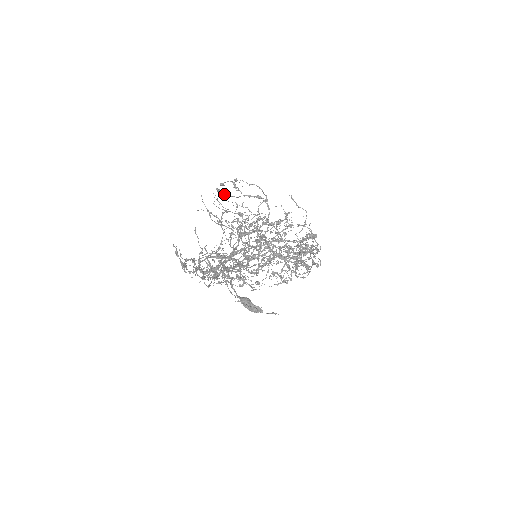
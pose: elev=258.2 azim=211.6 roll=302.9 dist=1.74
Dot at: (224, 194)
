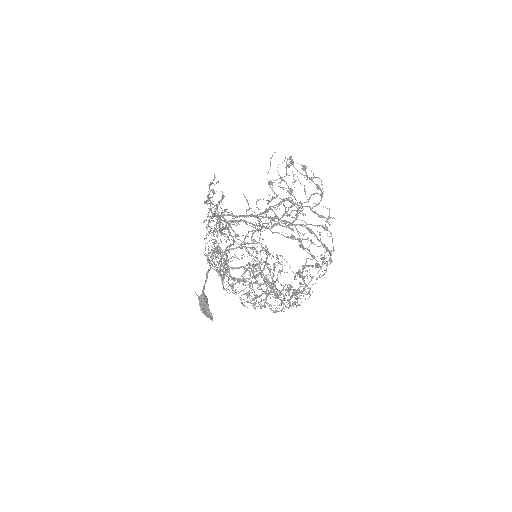
Dot at: (293, 164)
